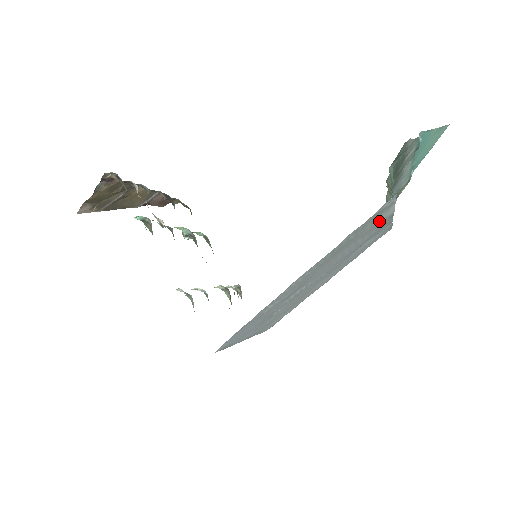
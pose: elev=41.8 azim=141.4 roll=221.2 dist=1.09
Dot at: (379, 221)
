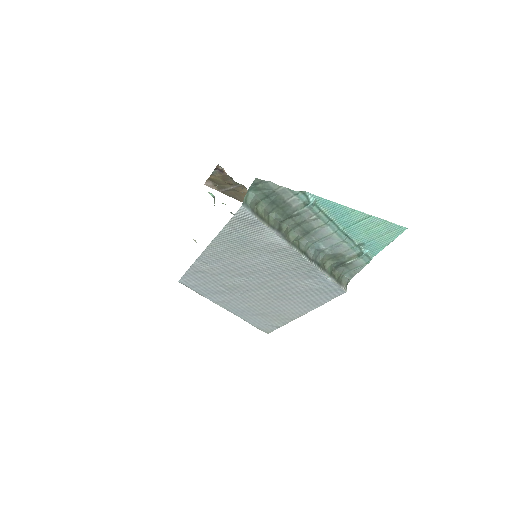
Dot at: (273, 243)
